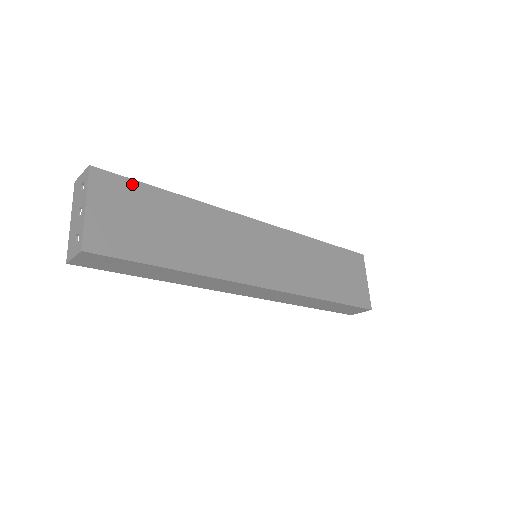
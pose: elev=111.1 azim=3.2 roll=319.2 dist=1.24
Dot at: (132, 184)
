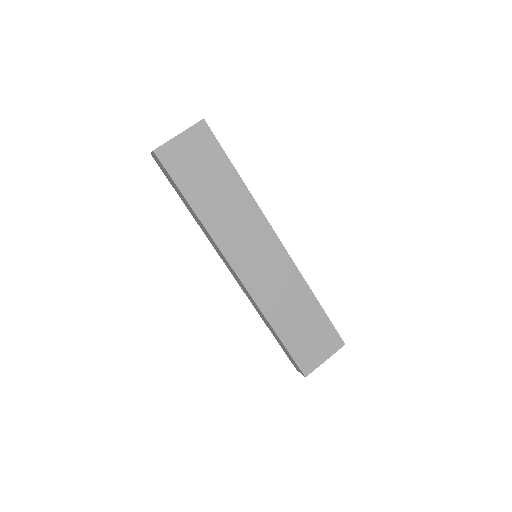
Dot at: (217, 147)
